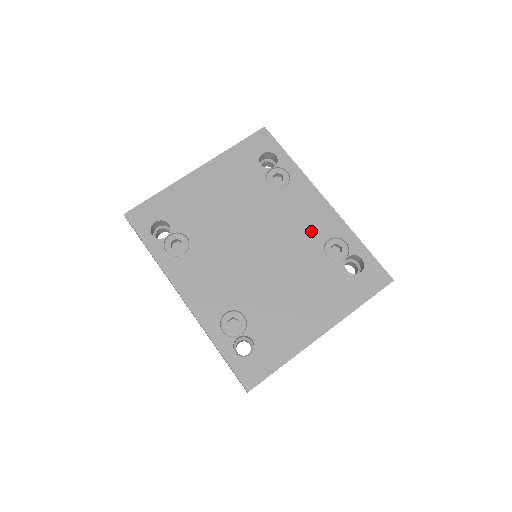
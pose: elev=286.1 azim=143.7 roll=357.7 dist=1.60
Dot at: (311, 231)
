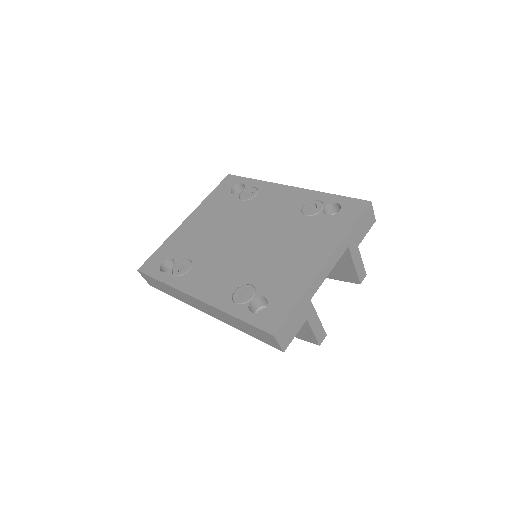
Dot at: (286, 208)
